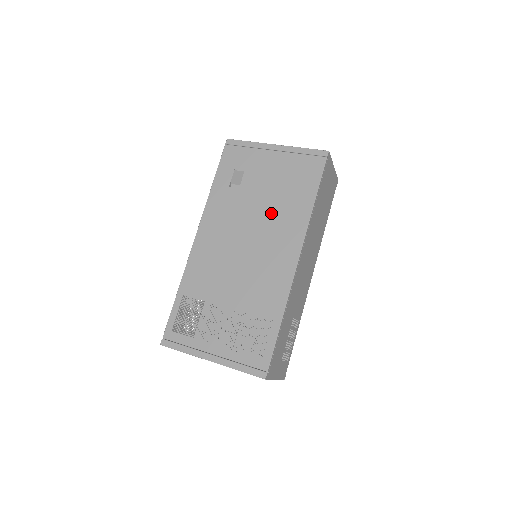
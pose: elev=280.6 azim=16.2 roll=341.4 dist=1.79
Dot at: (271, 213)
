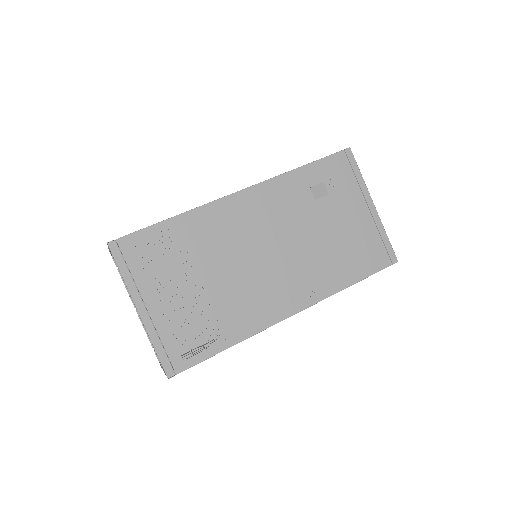
Dot at: (315, 253)
